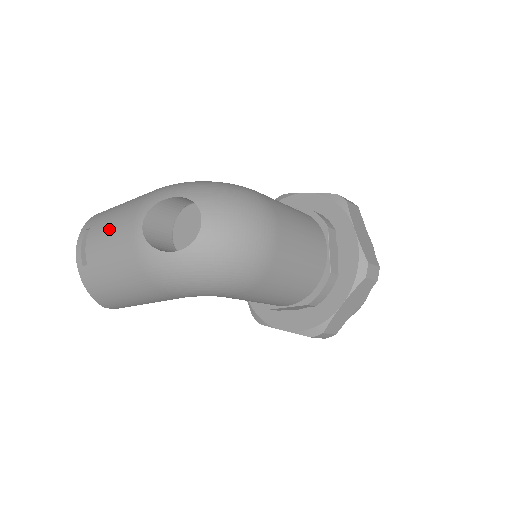
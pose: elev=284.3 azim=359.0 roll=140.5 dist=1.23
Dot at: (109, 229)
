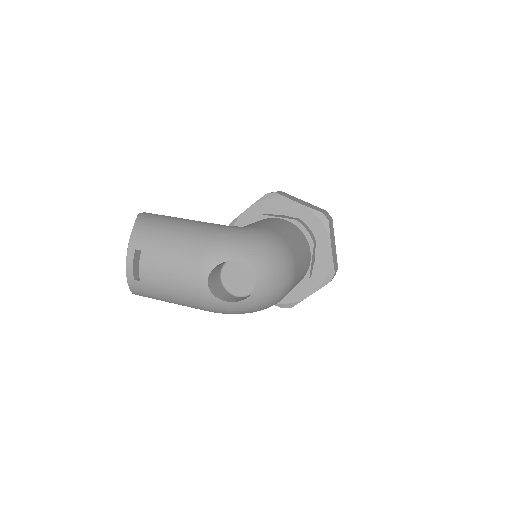
Dot at: (169, 266)
